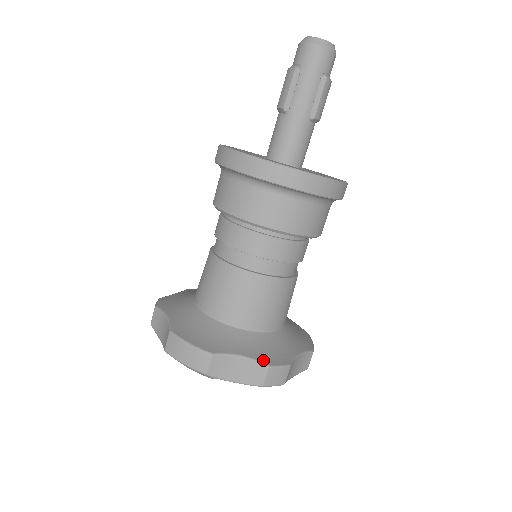
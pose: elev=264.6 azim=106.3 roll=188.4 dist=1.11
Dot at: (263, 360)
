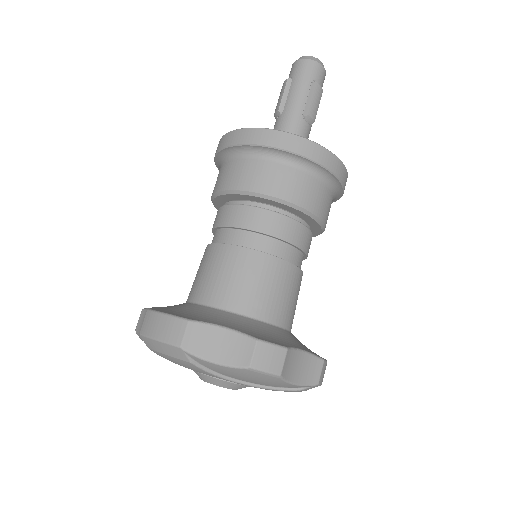
Dot at: (251, 334)
